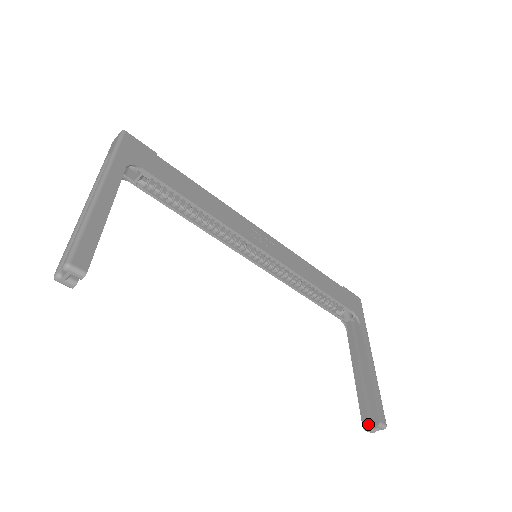
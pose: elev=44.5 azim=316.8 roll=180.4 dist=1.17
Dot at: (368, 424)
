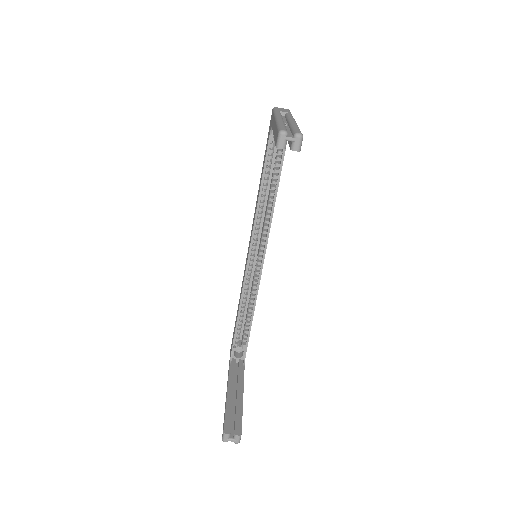
Dot at: (230, 431)
